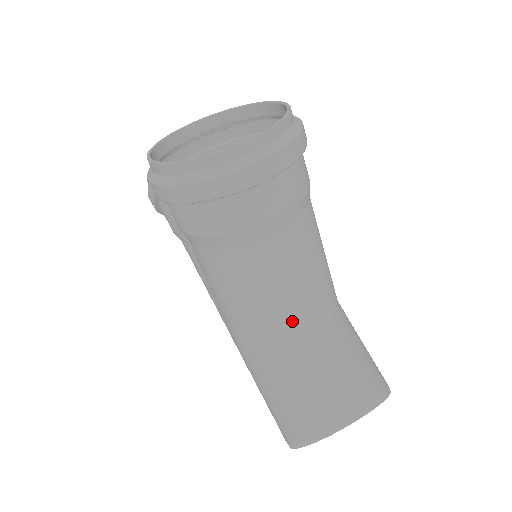
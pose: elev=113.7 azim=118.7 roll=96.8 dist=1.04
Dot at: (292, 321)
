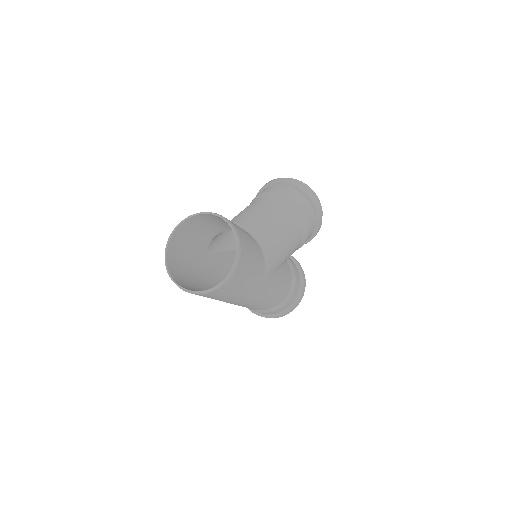
Dot at: (243, 222)
